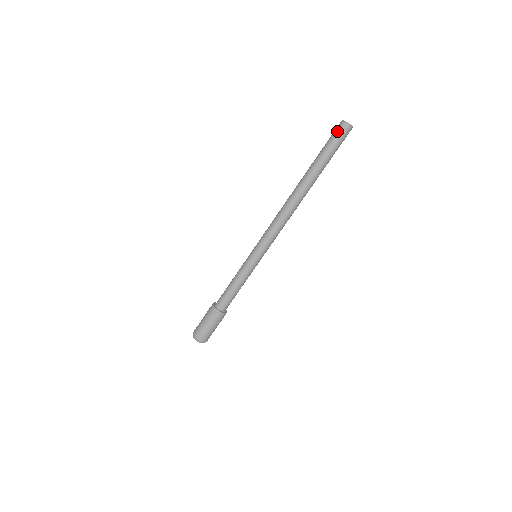
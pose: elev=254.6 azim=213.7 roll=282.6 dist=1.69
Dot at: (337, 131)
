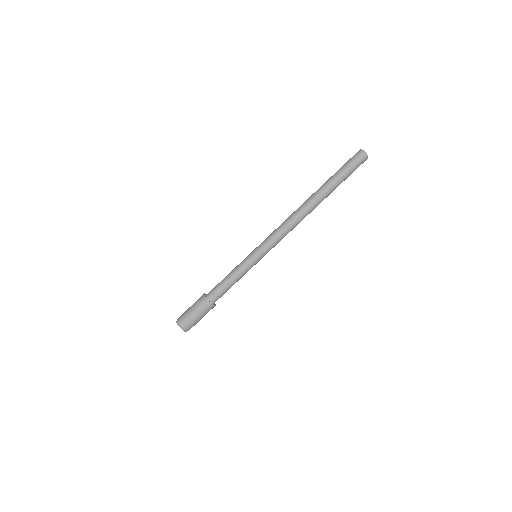
Dot at: (354, 157)
